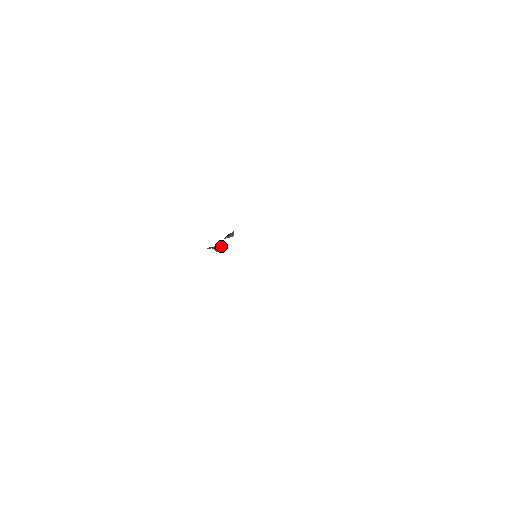
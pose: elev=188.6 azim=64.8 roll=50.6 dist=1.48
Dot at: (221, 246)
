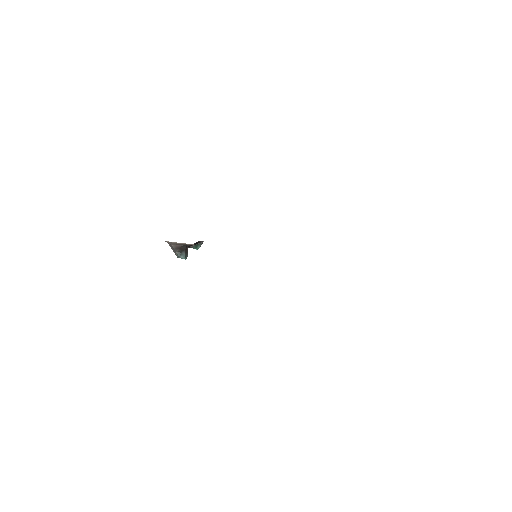
Dot at: (187, 251)
